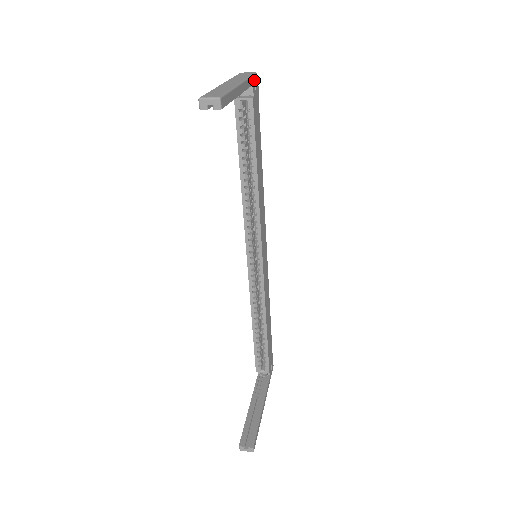
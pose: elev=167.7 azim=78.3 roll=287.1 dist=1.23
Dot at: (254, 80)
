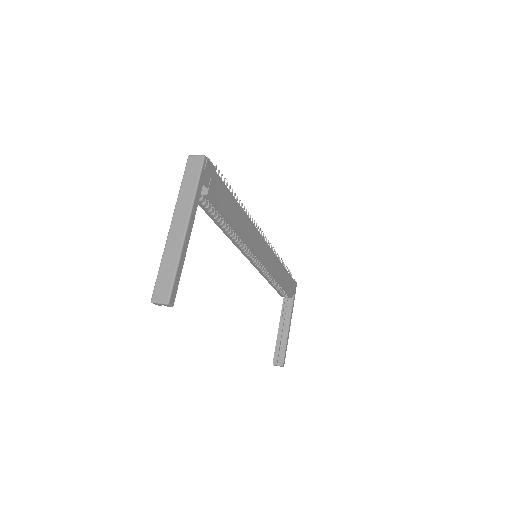
Dot at: (204, 172)
